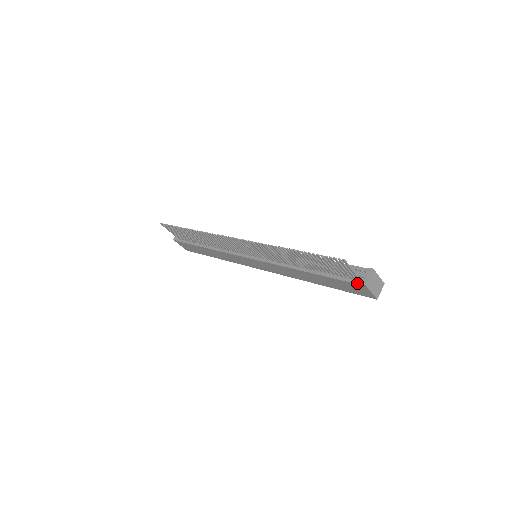
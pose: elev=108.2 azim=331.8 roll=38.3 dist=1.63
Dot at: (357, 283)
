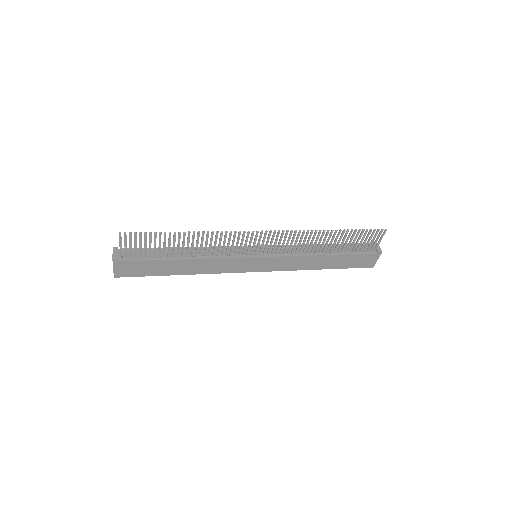
Dot at: (374, 253)
